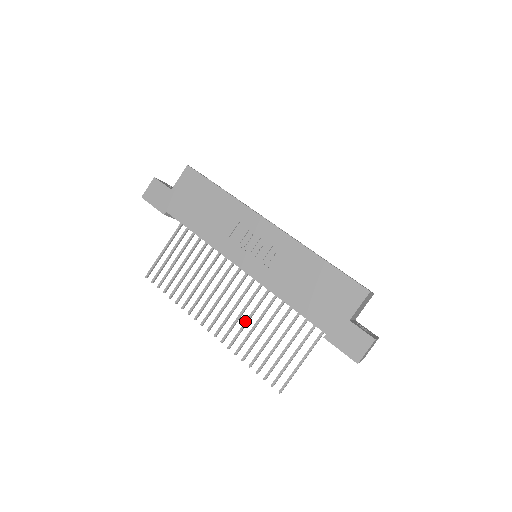
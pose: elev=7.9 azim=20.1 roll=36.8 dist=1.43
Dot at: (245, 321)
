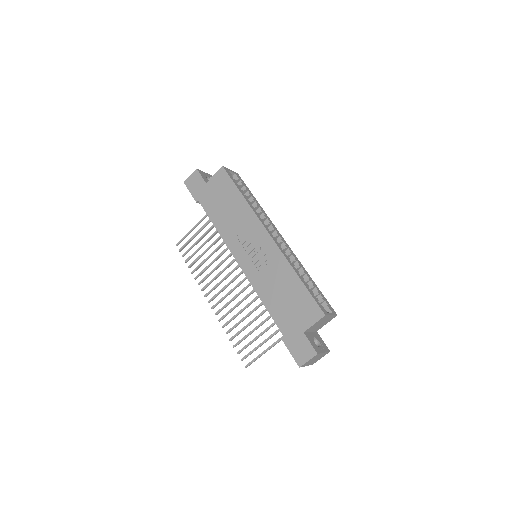
Dot at: (236, 304)
